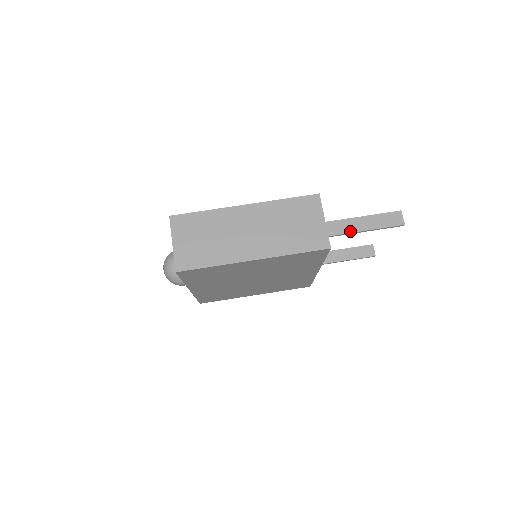
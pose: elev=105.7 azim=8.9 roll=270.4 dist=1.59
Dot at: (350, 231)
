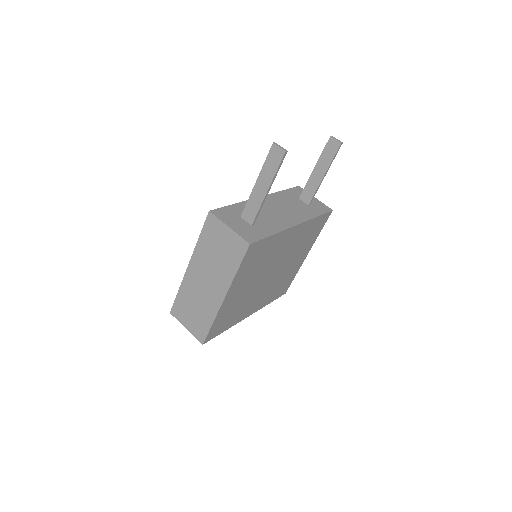
Dot at: (261, 201)
